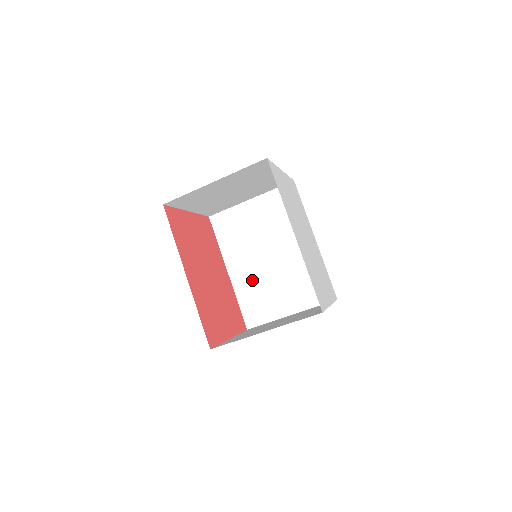
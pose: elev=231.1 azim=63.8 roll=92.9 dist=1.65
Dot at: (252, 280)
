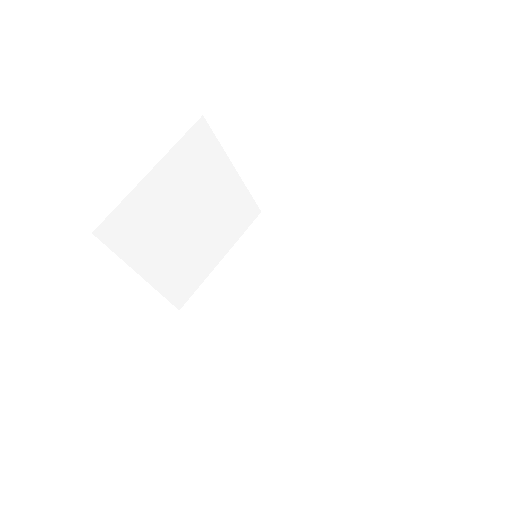
Dot at: (277, 339)
